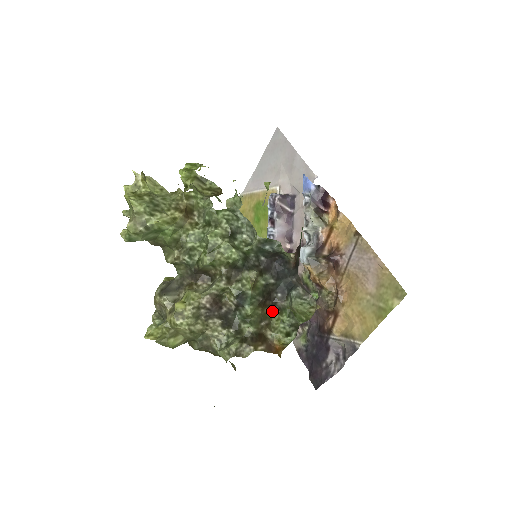
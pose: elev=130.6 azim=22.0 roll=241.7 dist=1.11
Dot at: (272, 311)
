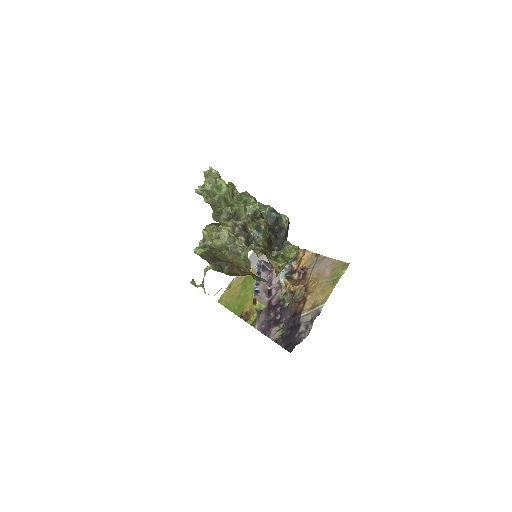
Dot at: (271, 256)
